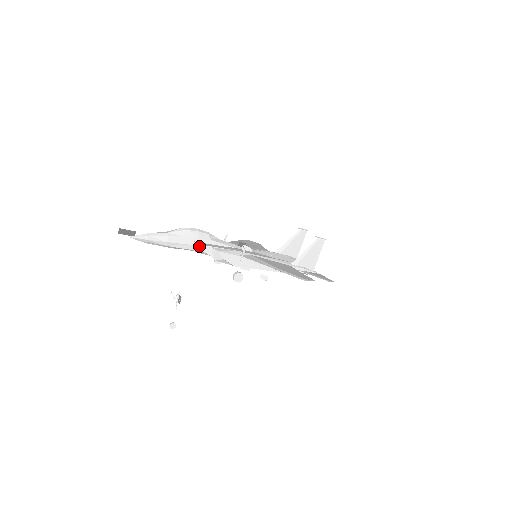
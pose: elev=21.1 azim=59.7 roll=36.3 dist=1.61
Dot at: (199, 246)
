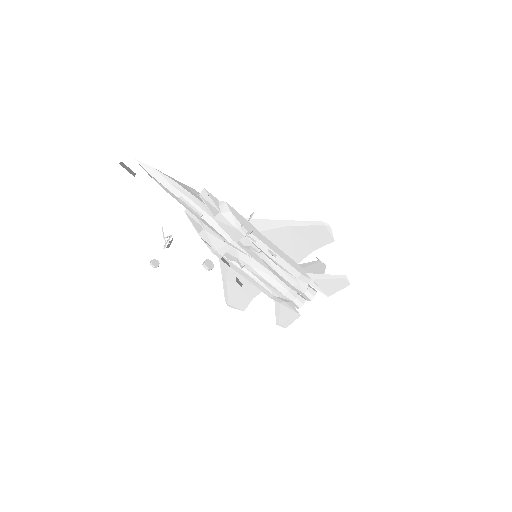
Dot at: (207, 192)
